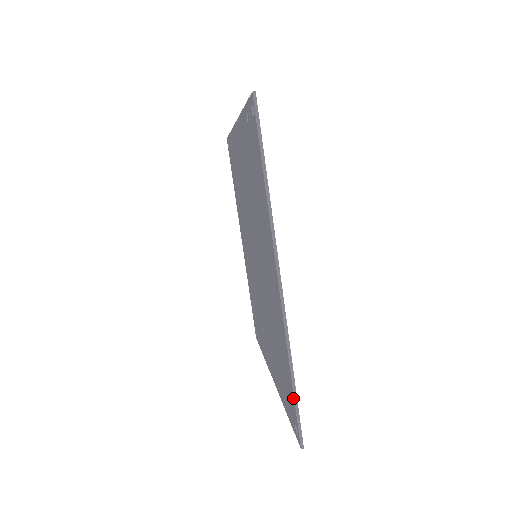
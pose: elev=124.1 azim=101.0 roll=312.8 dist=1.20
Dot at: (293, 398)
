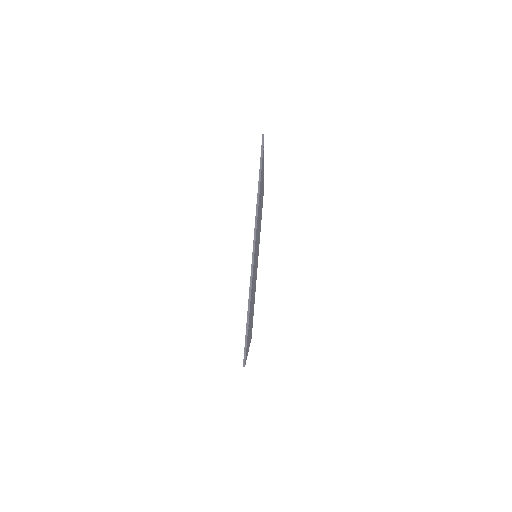
Dot at: occluded
